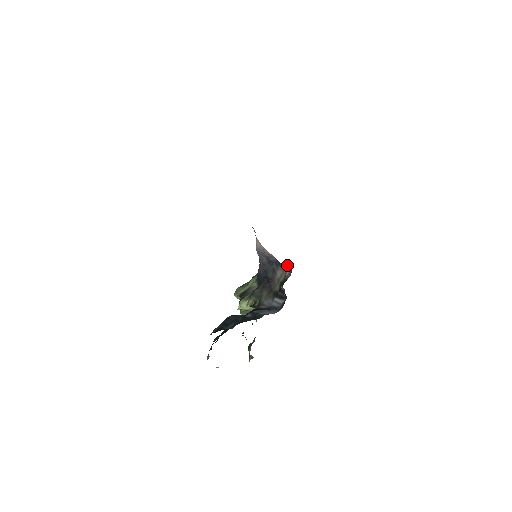
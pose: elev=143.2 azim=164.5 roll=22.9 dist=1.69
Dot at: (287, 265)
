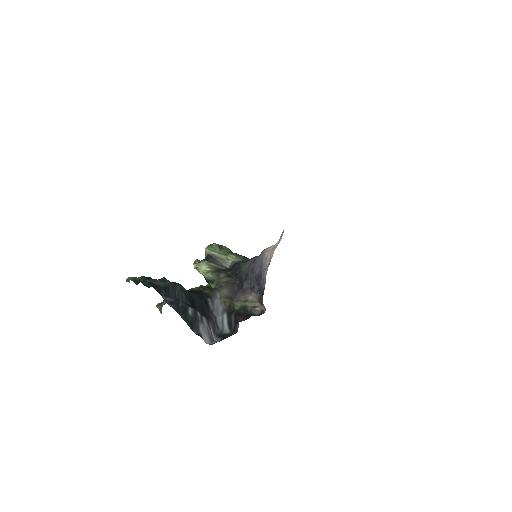
Dot at: occluded
